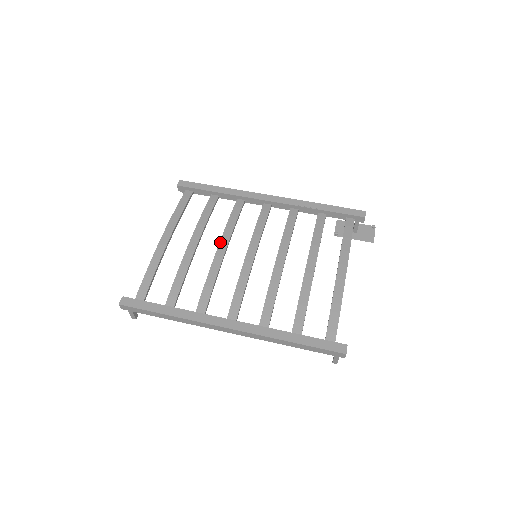
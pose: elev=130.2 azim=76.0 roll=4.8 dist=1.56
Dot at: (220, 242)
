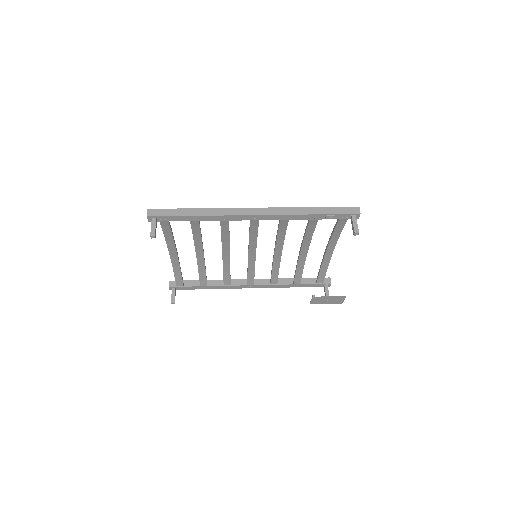
Dot at: (223, 254)
